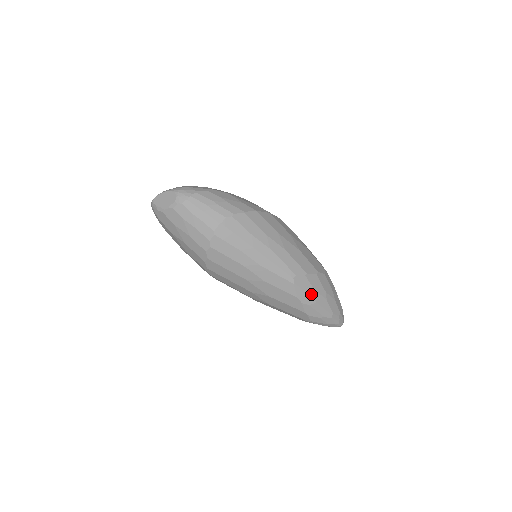
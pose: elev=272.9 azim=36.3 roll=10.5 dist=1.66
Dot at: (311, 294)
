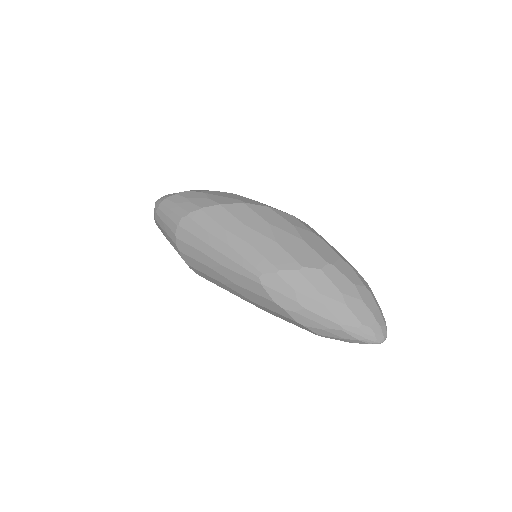
Dot at: (292, 297)
